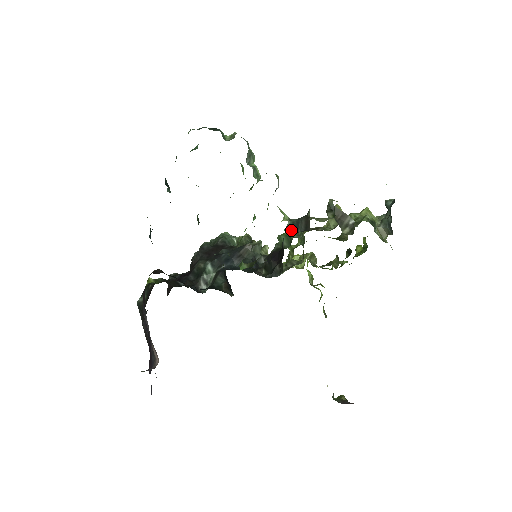
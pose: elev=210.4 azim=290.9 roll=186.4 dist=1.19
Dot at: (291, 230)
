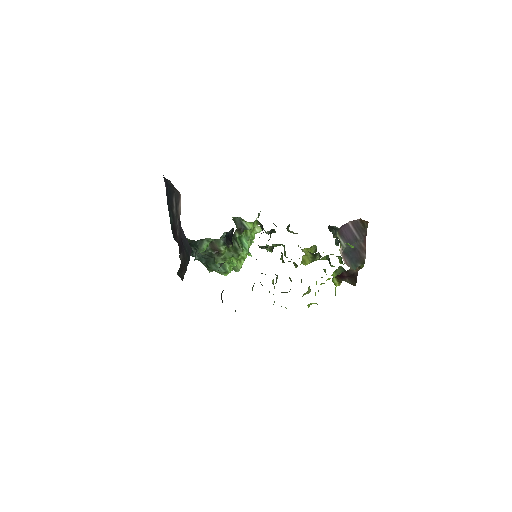
Dot at: occluded
